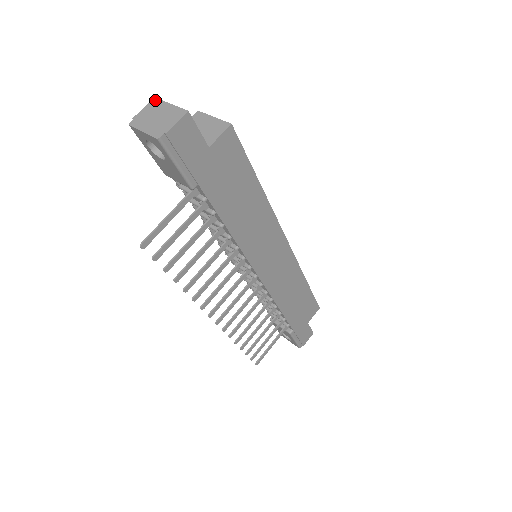
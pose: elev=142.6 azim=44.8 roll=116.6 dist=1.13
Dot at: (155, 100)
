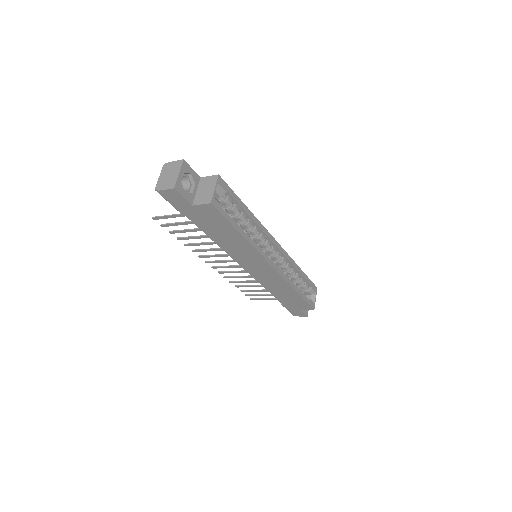
Dot at: (181, 162)
